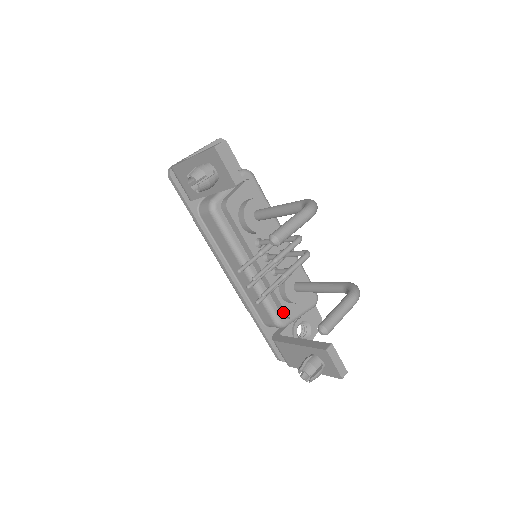
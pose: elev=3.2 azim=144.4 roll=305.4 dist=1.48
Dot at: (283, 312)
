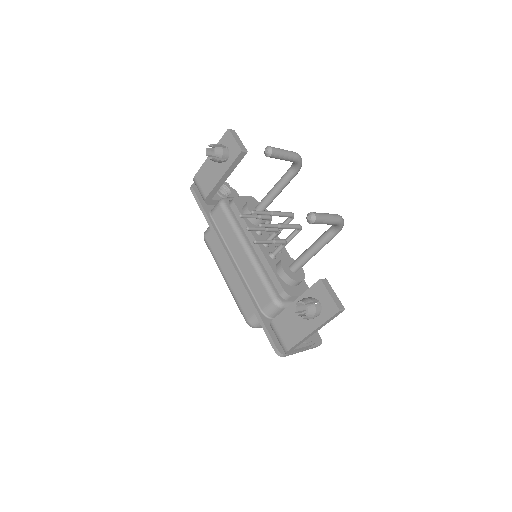
Dot at: (280, 289)
